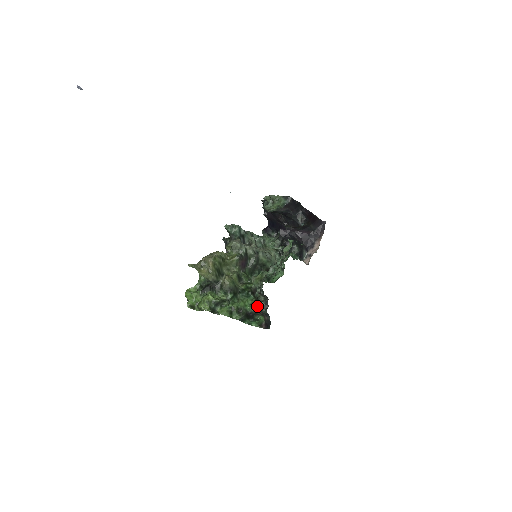
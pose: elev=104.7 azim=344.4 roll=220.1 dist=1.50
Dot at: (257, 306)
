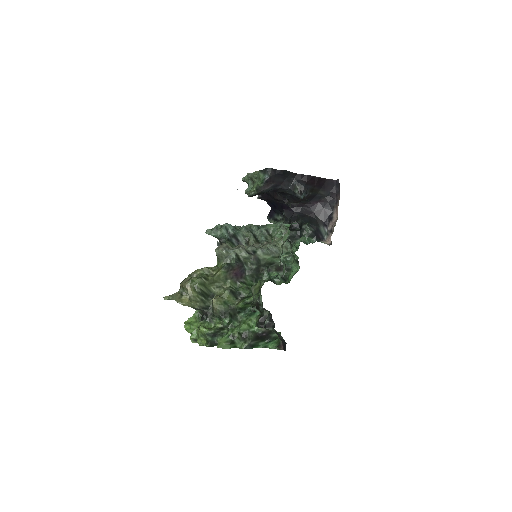
Dot at: (262, 325)
